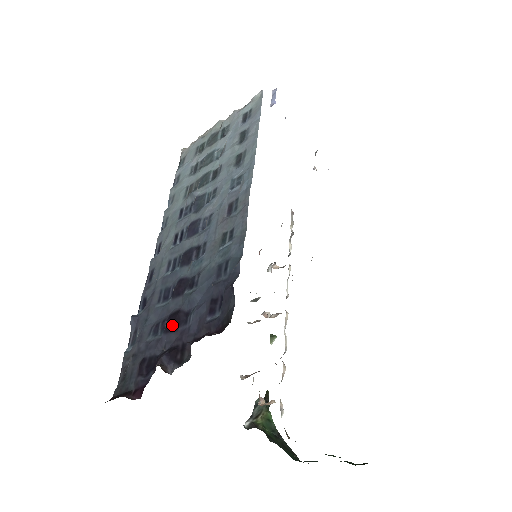
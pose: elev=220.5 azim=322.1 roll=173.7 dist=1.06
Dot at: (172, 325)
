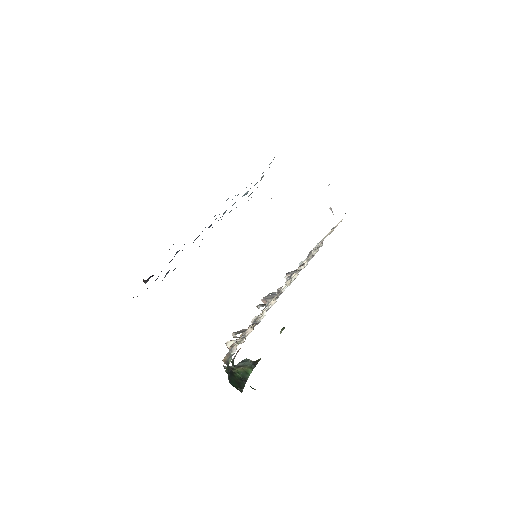
Dot at: occluded
